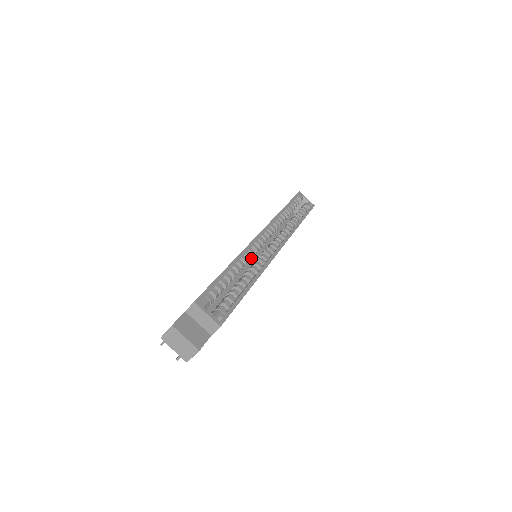
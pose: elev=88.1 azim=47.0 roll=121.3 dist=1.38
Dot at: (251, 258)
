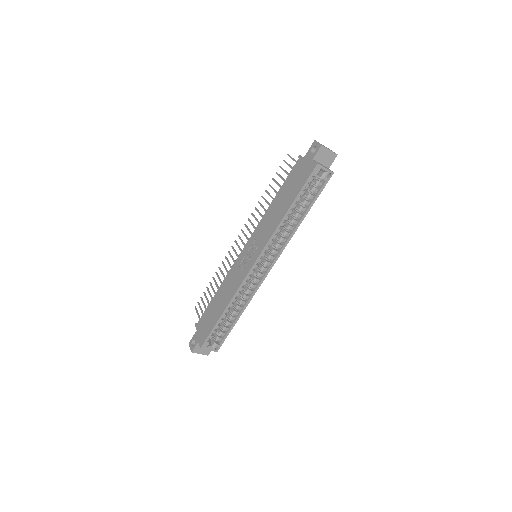
Dot at: occluded
